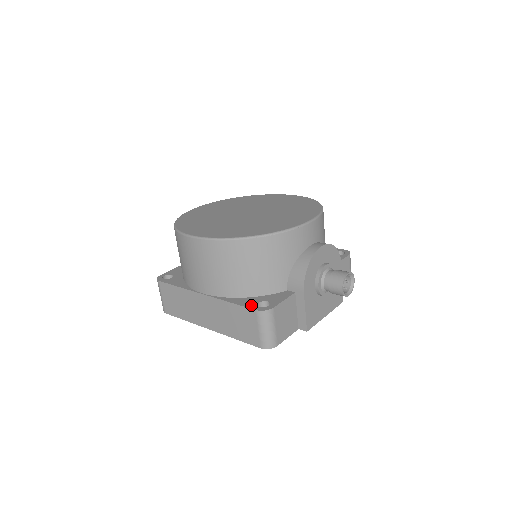
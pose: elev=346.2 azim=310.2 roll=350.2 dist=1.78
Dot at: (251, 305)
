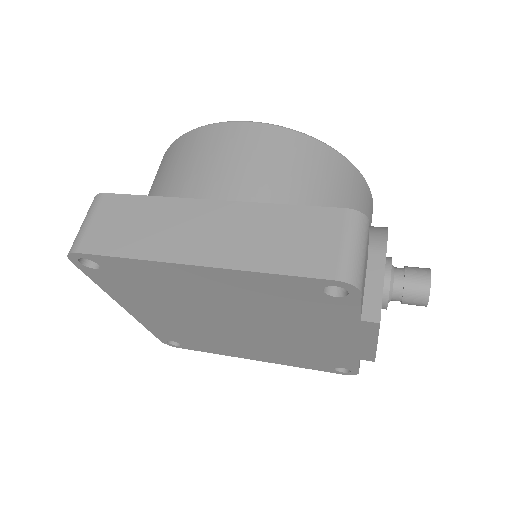
Dot at: occluded
